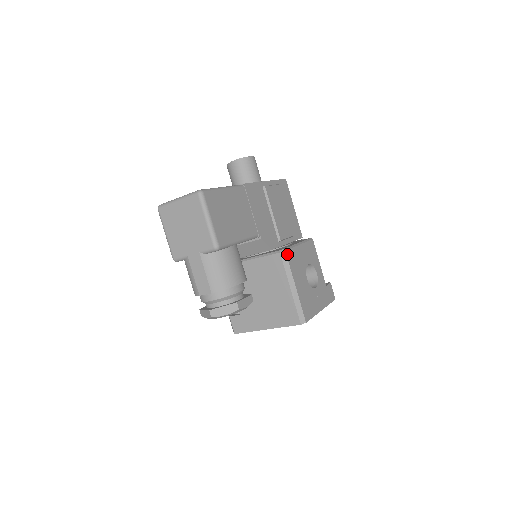
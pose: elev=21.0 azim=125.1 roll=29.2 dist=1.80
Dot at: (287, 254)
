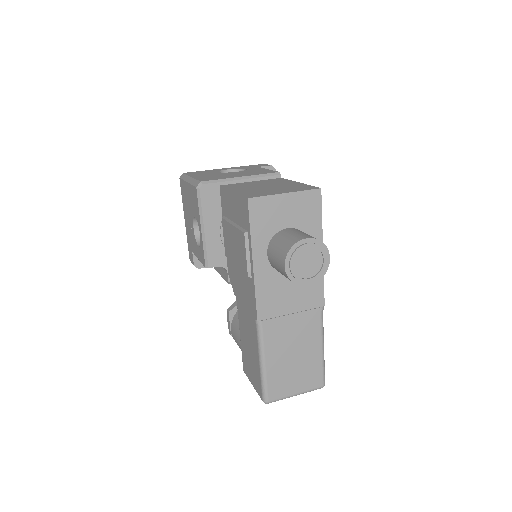
Dot at: occluded
